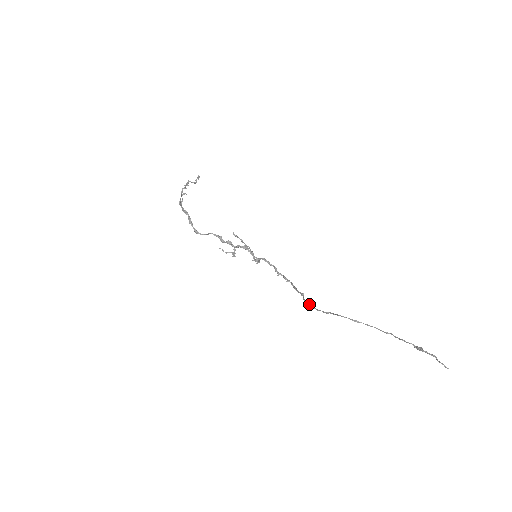
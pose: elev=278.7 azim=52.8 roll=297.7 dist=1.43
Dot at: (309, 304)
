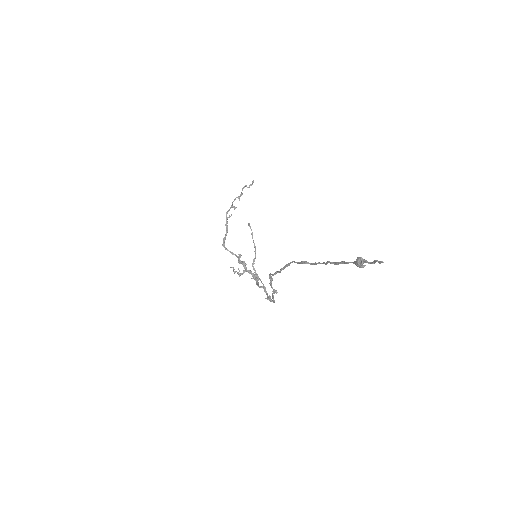
Dot at: occluded
